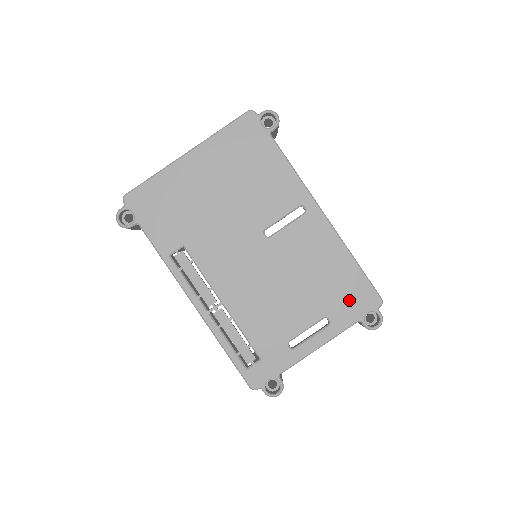
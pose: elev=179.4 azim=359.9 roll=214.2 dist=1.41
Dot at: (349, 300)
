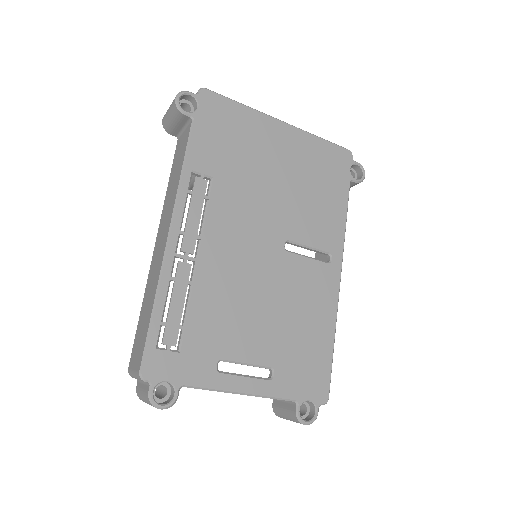
Dot at: (304, 373)
